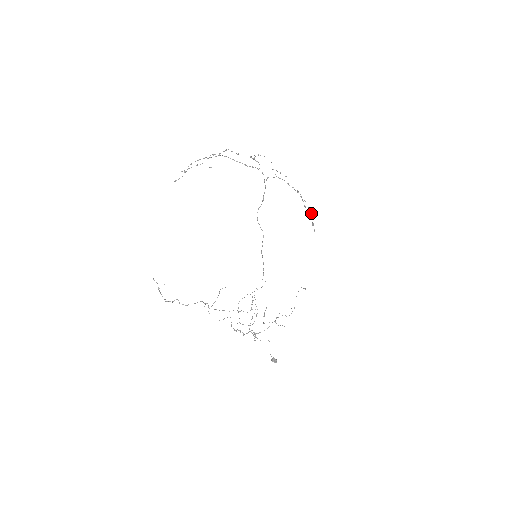
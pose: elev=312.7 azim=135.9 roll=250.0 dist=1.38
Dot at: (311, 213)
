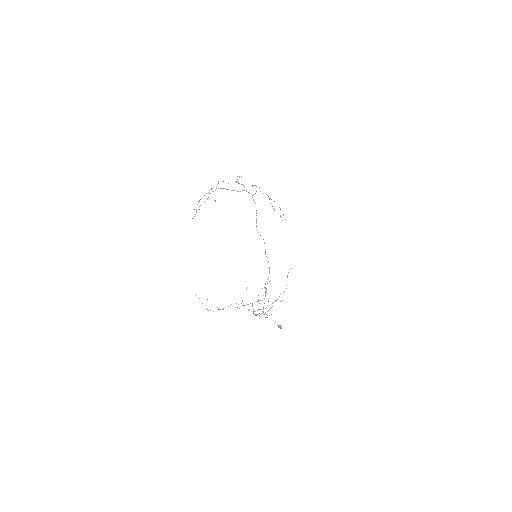
Dot at: occluded
